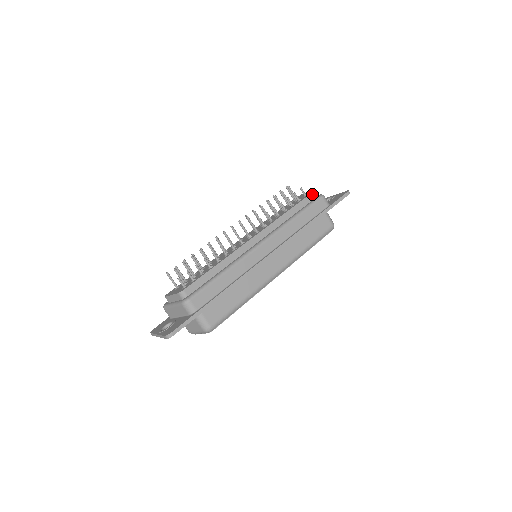
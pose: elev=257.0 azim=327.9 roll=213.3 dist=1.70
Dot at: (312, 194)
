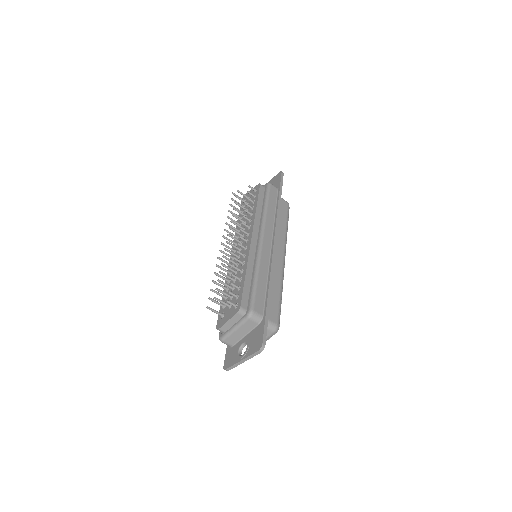
Dot at: (261, 186)
